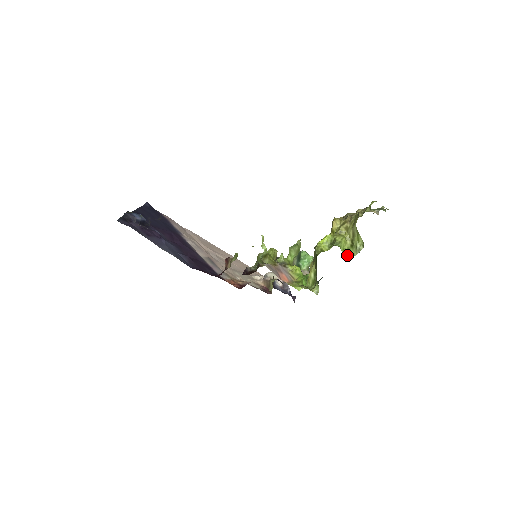
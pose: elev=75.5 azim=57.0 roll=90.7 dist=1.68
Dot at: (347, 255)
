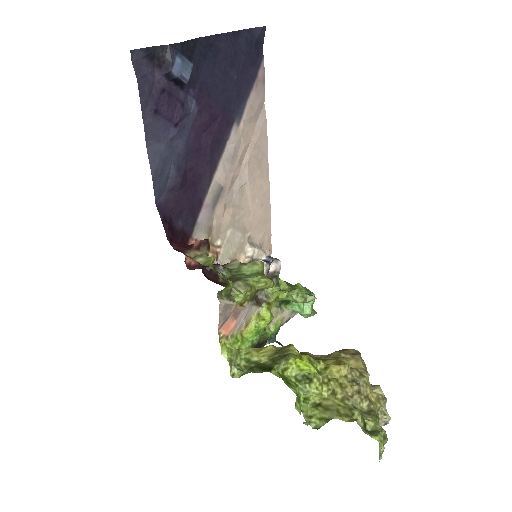
Dot at: (302, 398)
